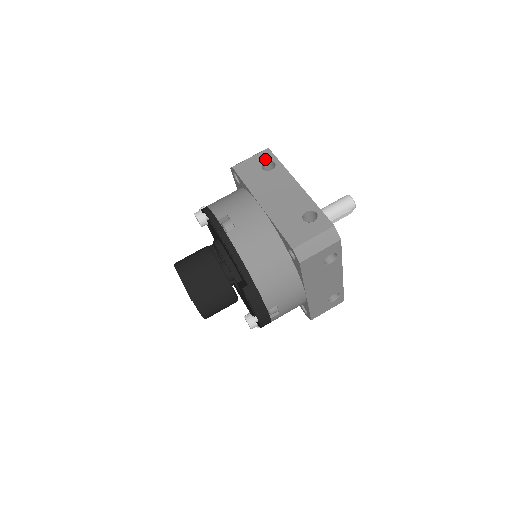
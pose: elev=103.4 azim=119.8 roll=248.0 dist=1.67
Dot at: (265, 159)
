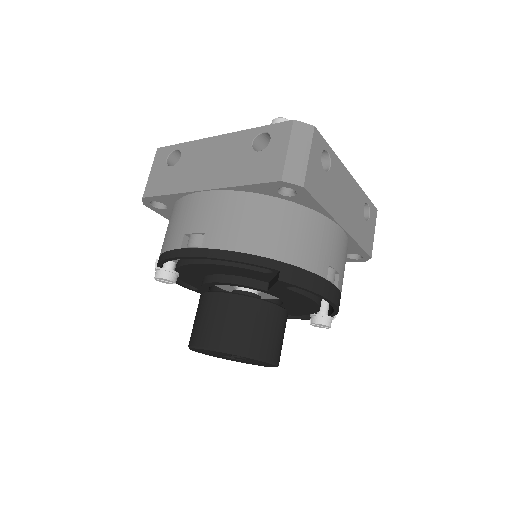
Dot at: (164, 158)
